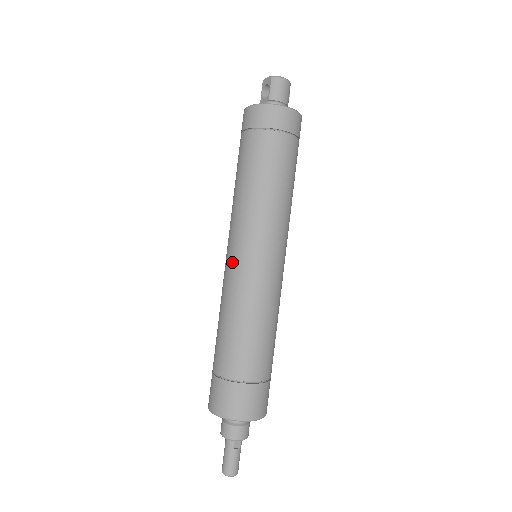
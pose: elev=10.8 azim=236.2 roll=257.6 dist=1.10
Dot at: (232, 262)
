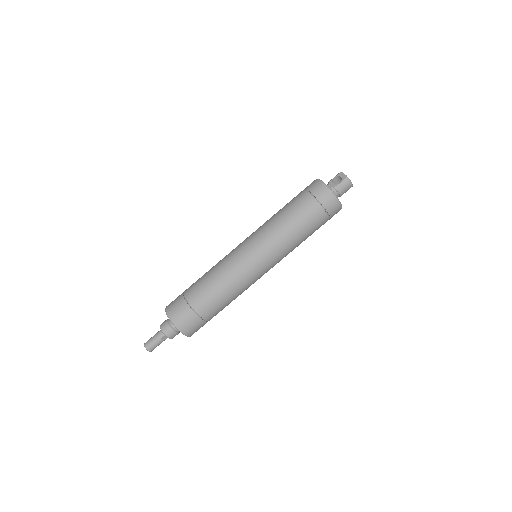
Dot at: (243, 252)
